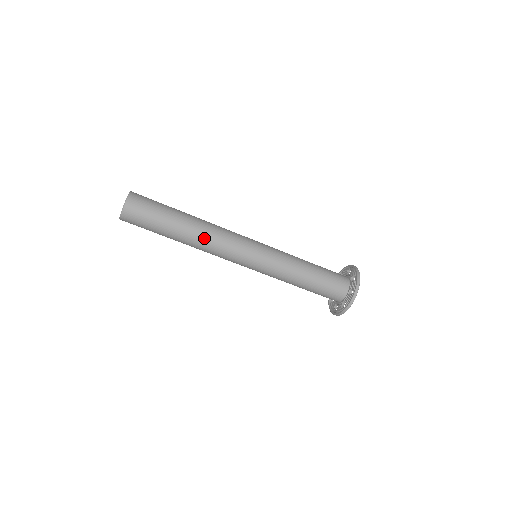
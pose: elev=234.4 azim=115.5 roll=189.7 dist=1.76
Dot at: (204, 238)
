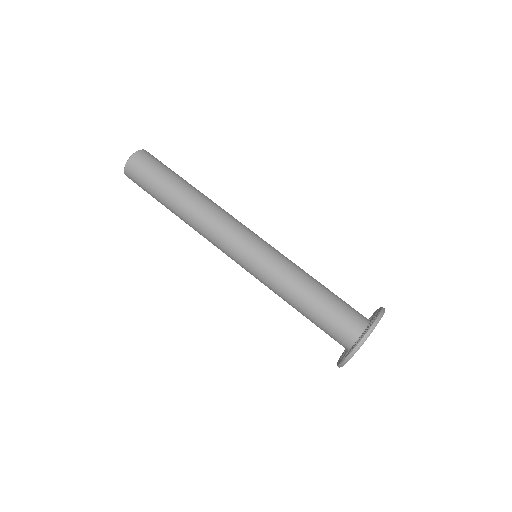
Dot at: (204, 205)
